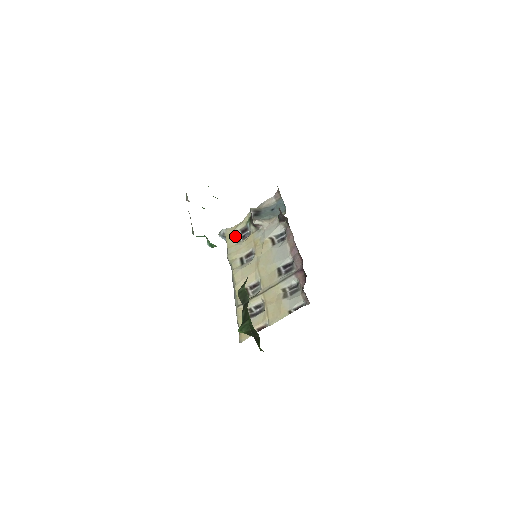
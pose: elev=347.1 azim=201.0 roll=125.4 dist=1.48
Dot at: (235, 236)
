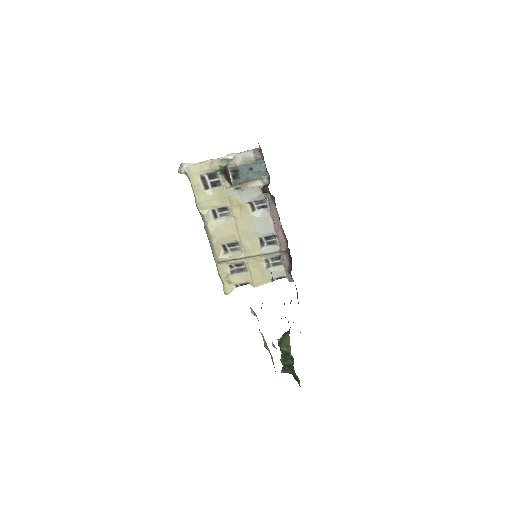
Dot at: (202, 181)
